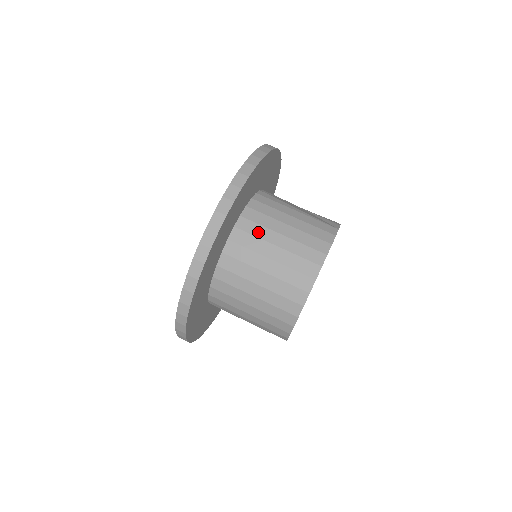
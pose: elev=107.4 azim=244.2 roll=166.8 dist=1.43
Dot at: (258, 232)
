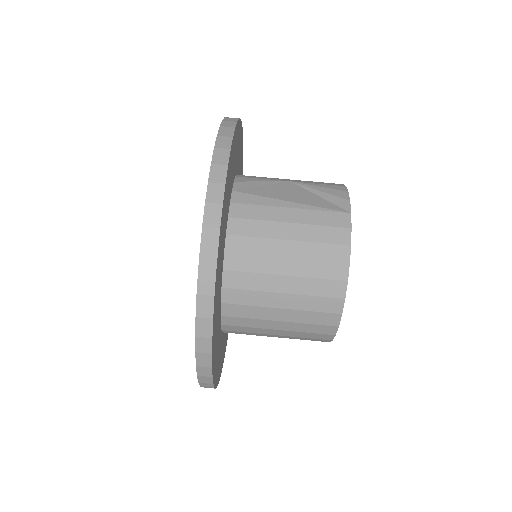
Dot at: (255, 266)
